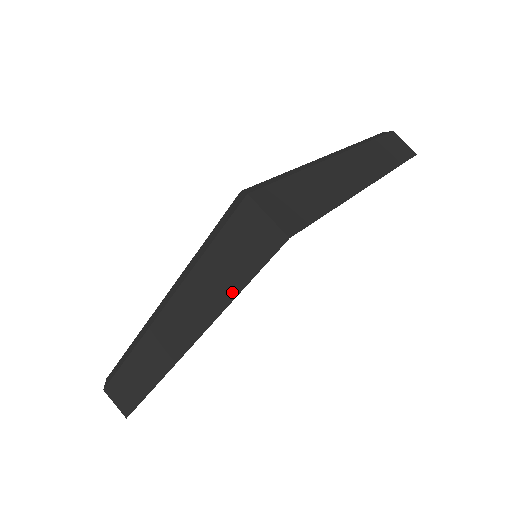
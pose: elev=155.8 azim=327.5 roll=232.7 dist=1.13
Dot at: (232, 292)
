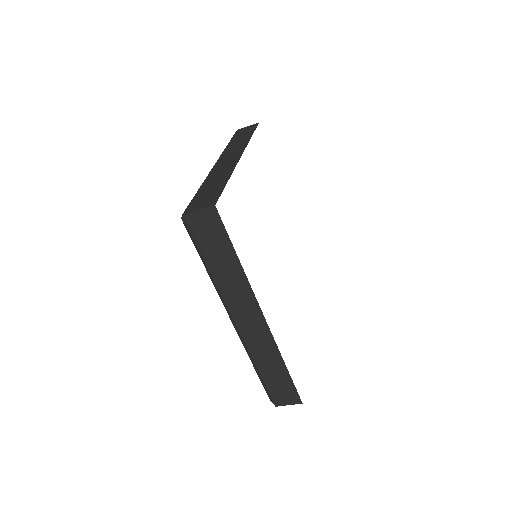
Dot at: (235, 260)
